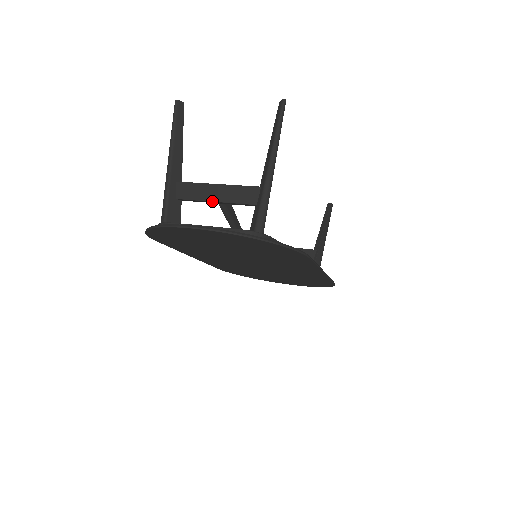
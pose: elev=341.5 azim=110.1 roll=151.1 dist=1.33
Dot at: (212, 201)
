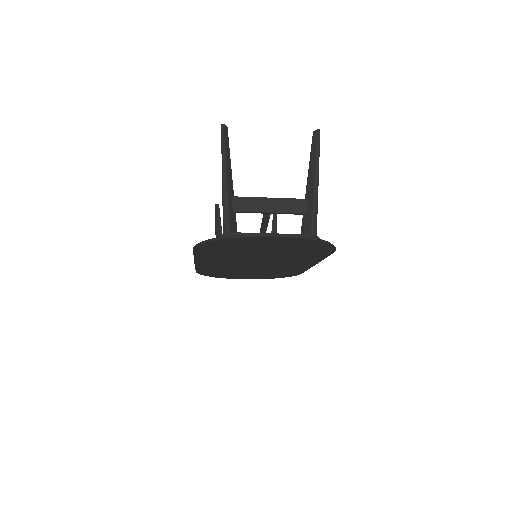
Dot at: (267, 212)
